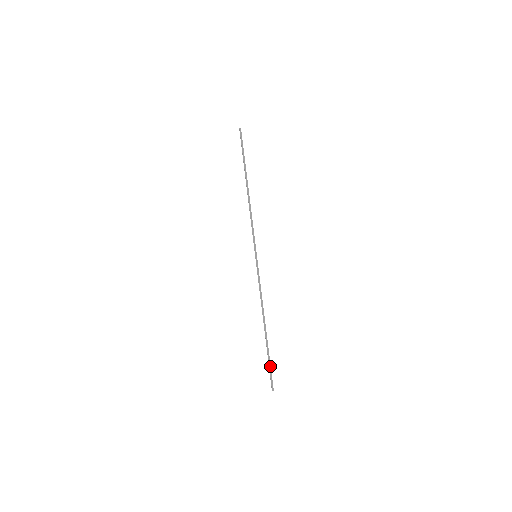
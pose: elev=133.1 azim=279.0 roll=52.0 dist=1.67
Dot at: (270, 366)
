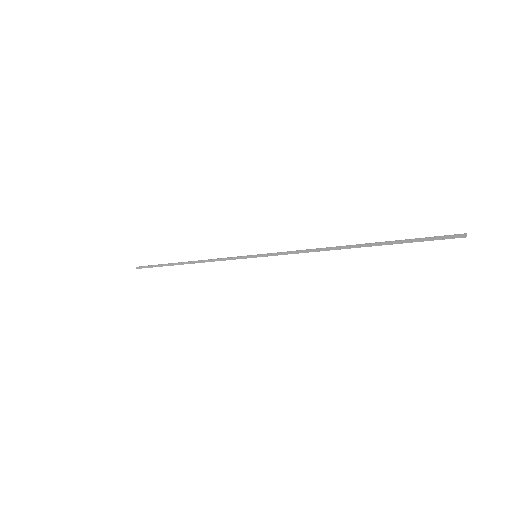
Dot at: (418, 238)
